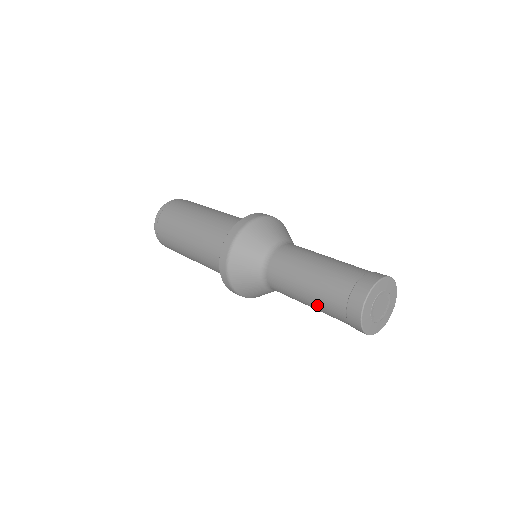
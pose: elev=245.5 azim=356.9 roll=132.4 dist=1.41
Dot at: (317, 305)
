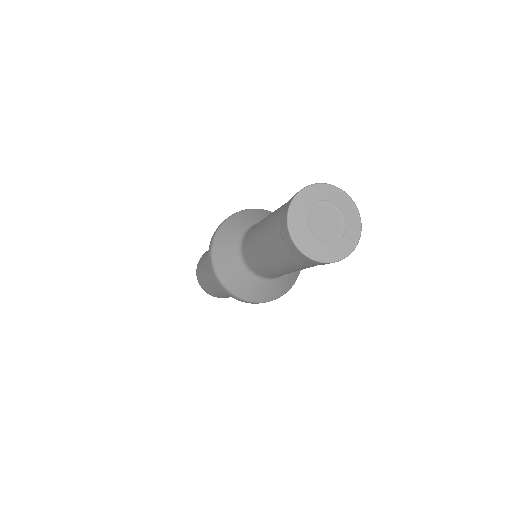
Dot at: (265, 232)
